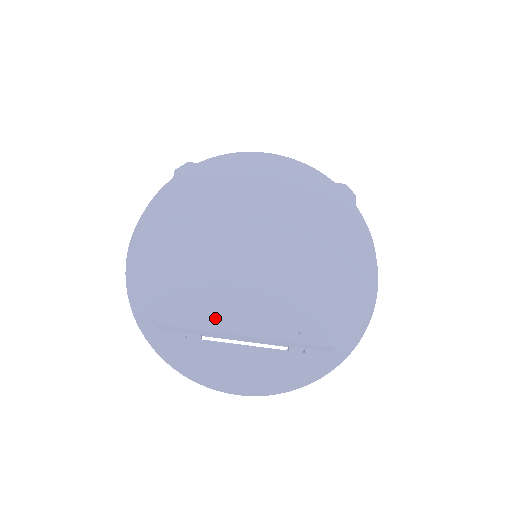
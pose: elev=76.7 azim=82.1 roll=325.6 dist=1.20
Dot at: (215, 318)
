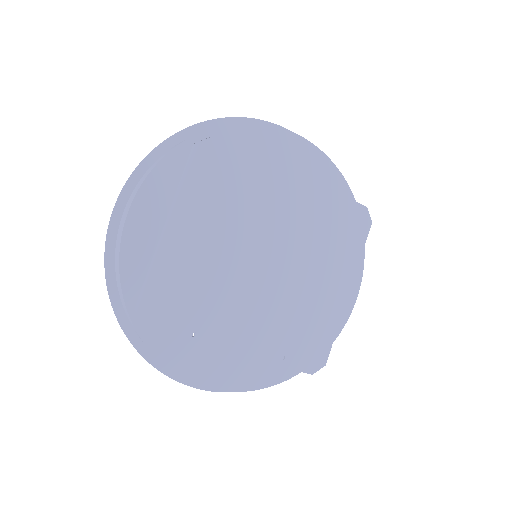
Dot at: (212, 334)
